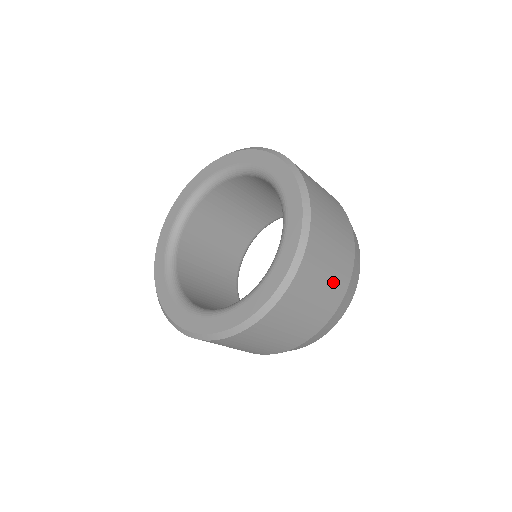
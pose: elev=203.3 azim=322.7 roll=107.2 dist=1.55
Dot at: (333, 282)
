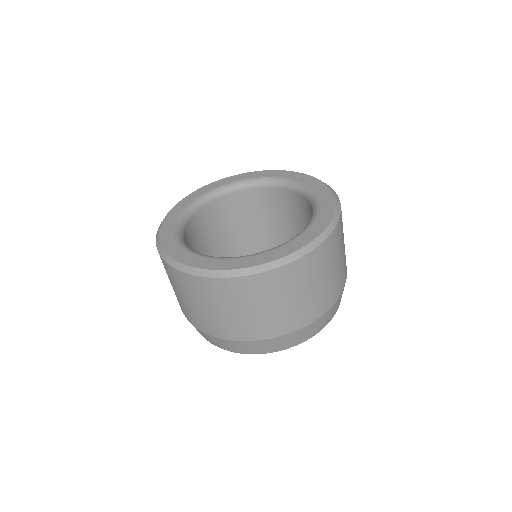
Dot at: occluded
